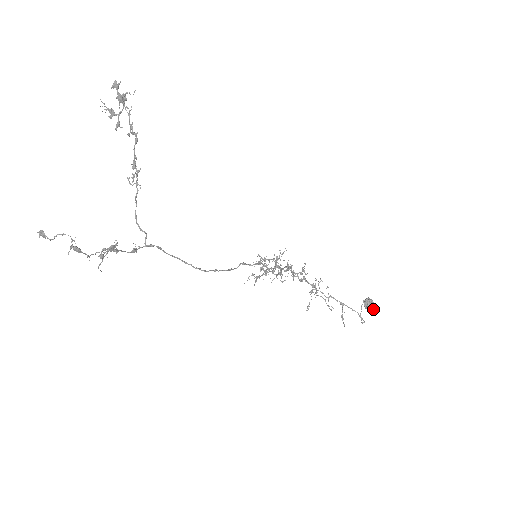
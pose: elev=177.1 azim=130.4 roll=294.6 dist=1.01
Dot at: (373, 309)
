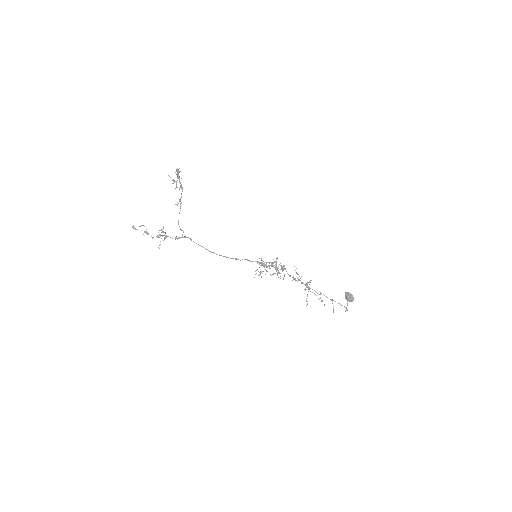
Dot at: (353, 300)
